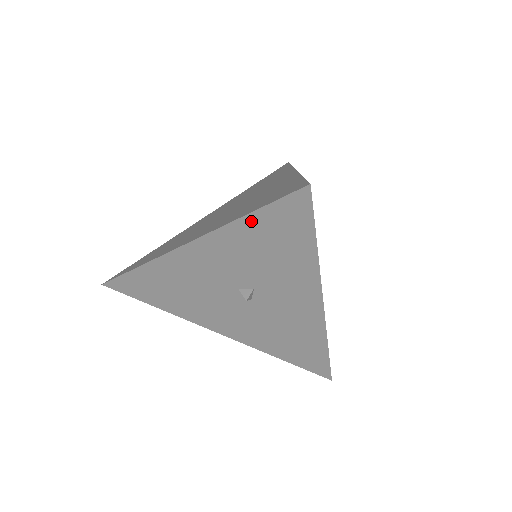
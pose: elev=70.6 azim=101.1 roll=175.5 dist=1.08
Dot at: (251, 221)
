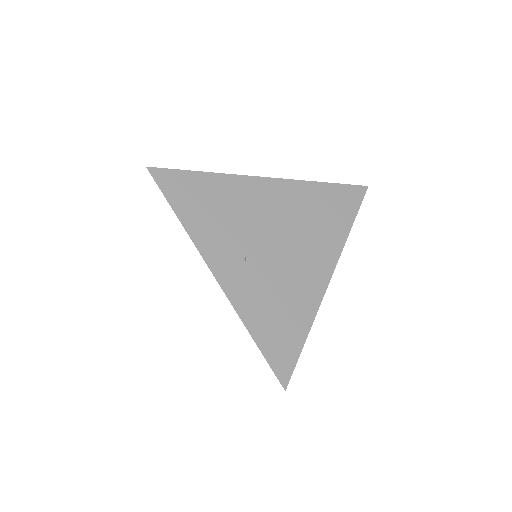
Dot at: occluded
